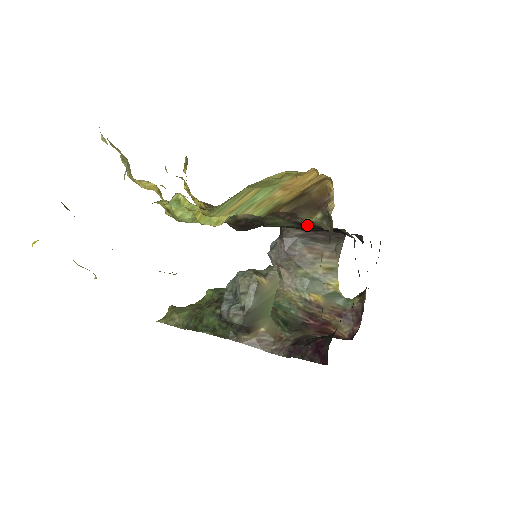
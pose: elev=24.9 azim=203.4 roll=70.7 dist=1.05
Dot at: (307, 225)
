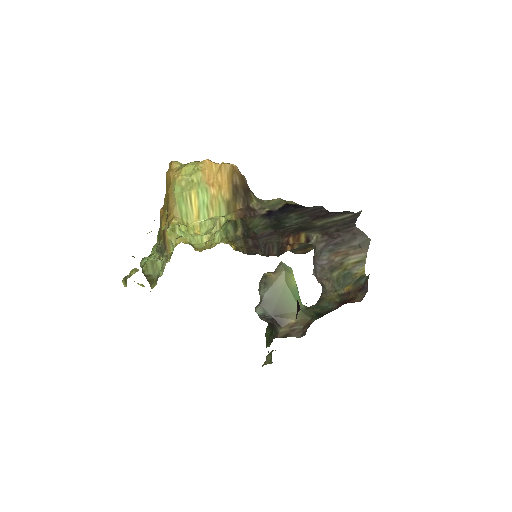
Dot at: (270, 214)
